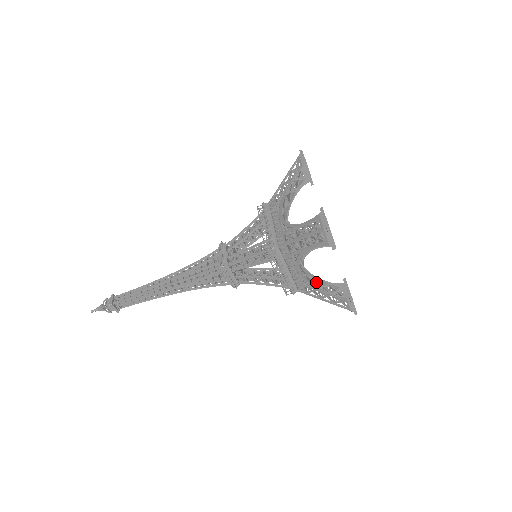
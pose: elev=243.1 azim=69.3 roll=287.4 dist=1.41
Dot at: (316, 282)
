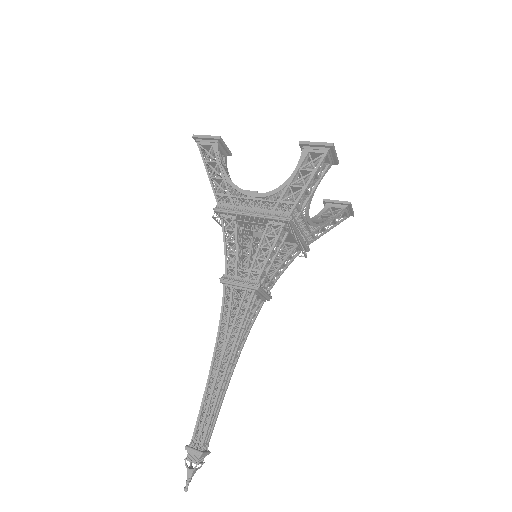
Dot at: occluded
